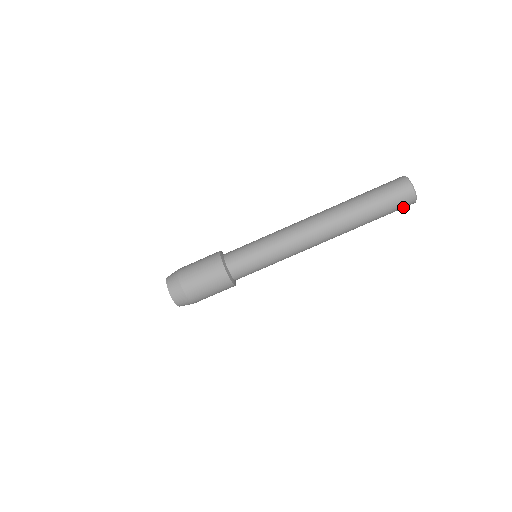
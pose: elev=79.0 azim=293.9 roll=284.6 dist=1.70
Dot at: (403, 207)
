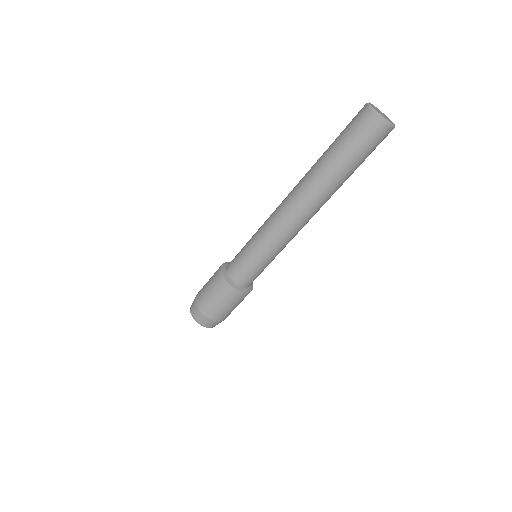
Dot at: (378, 138)
